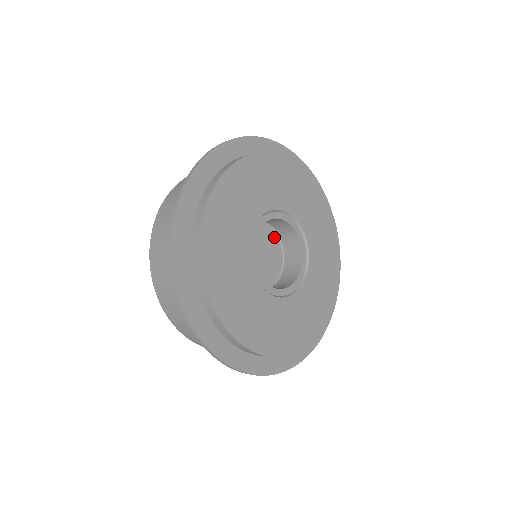
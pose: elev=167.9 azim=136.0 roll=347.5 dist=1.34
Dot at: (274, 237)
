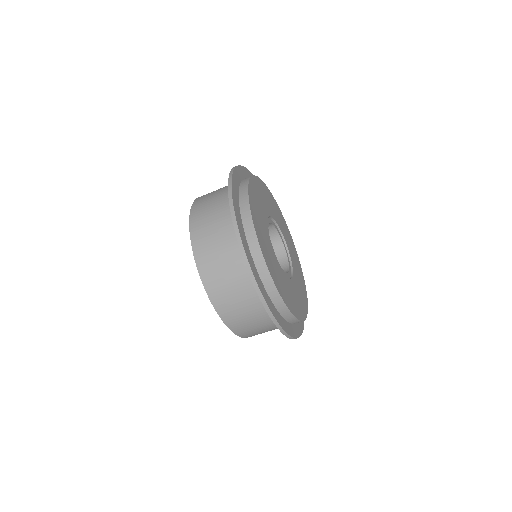
Dot at: occluded
